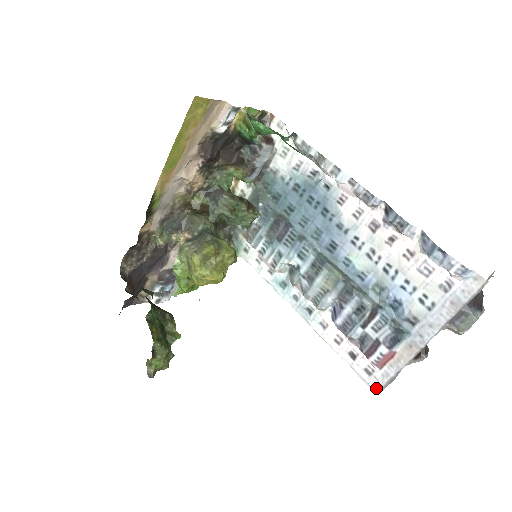
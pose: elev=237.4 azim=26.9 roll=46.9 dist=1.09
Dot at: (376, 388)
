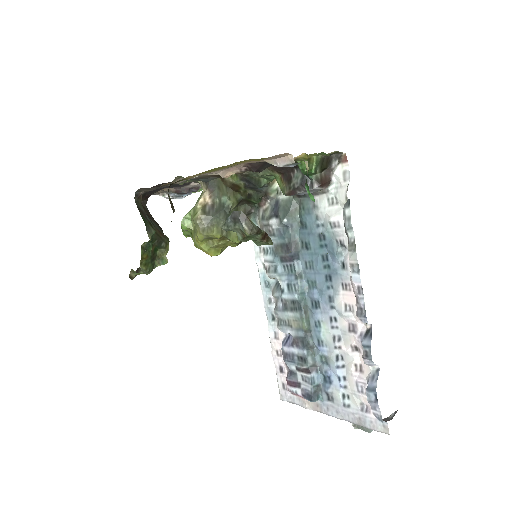
Dot at: (282, 398)
